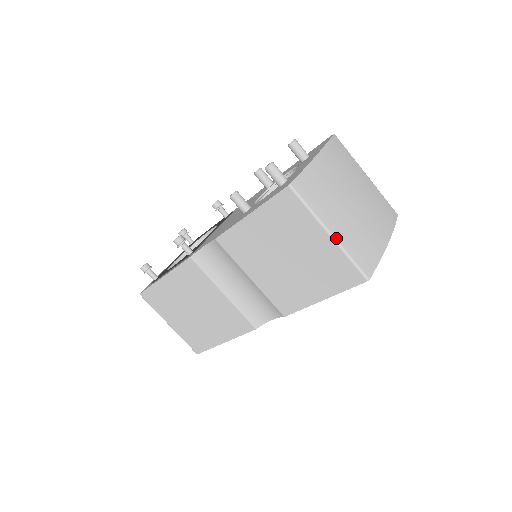
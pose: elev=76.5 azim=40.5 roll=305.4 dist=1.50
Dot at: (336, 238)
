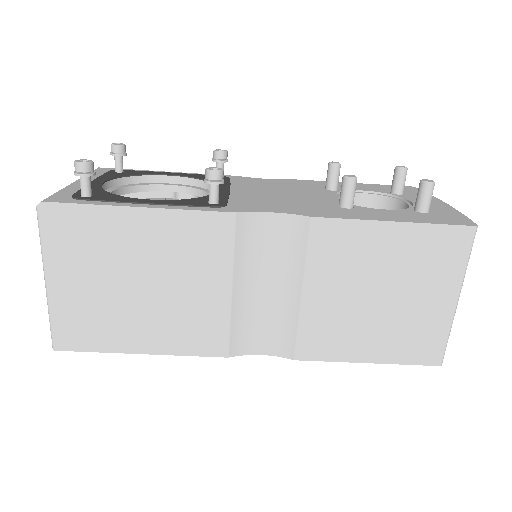
Dot at: (456, 307)
